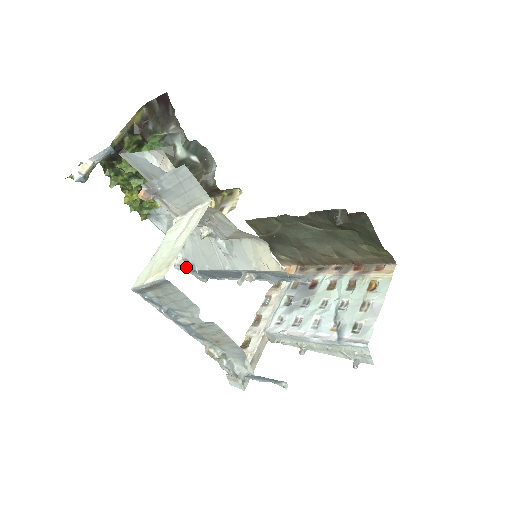
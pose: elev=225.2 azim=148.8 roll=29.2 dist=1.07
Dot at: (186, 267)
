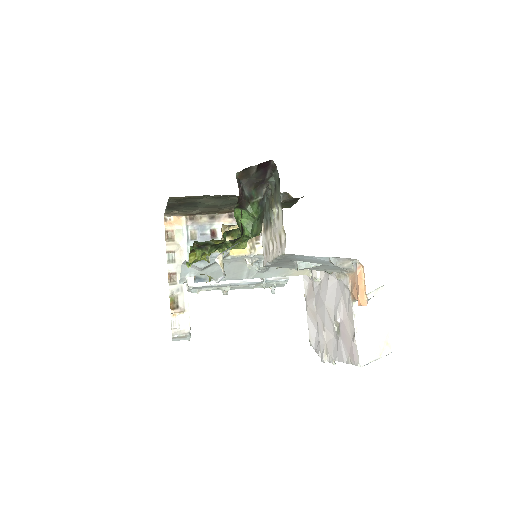
Dot at: occluded
